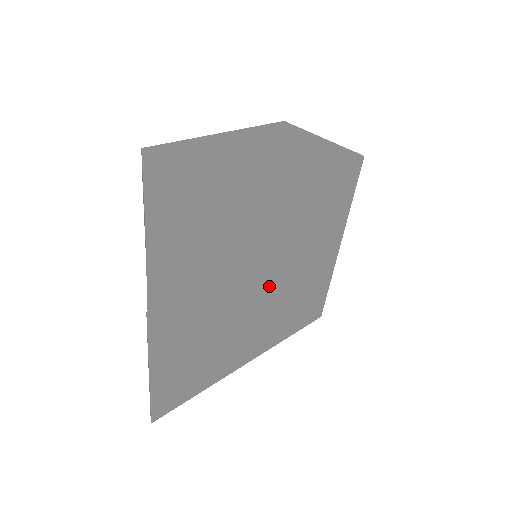
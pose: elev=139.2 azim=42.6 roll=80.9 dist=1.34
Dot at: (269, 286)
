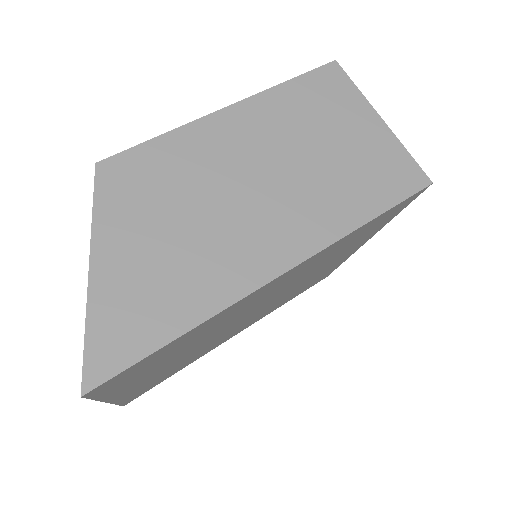
Dot at: (263, 307)
